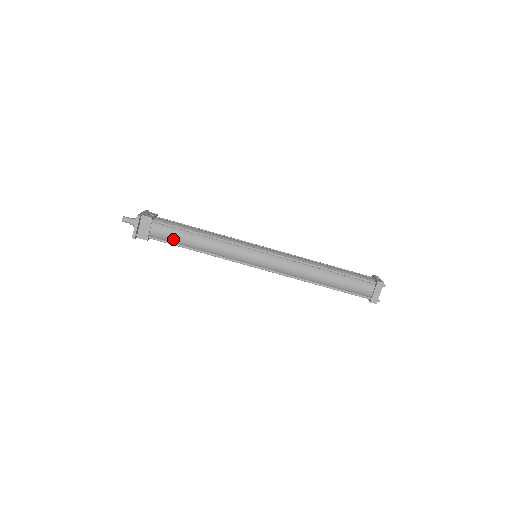
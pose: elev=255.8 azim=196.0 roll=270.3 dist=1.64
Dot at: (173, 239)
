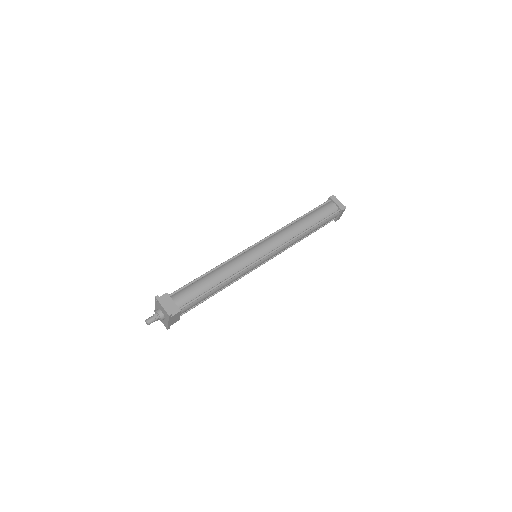
Dot at: (196, 293)
